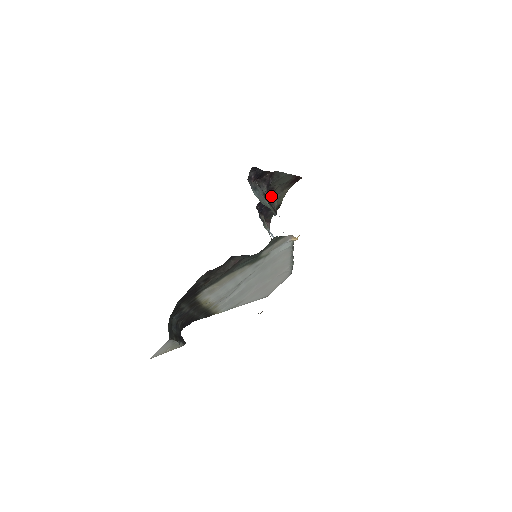
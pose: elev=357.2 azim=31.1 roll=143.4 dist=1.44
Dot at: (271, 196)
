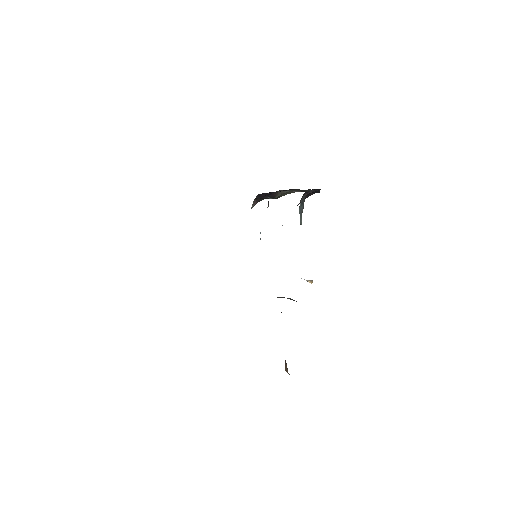
Dot at: occluded
